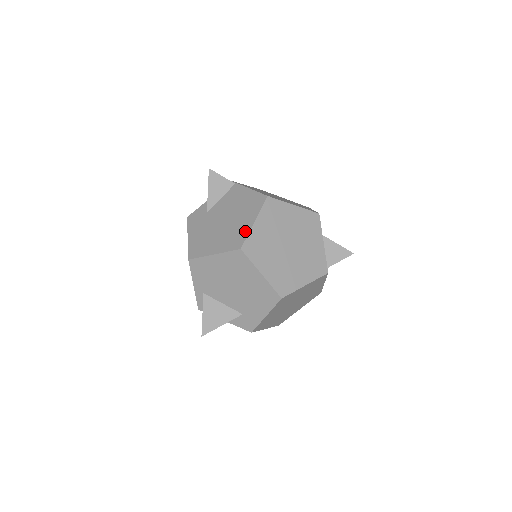
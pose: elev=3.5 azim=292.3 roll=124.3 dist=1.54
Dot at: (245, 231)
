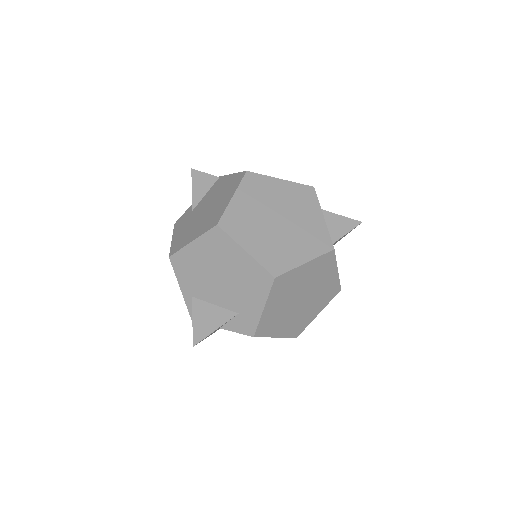
Dot at: (223, 208)
